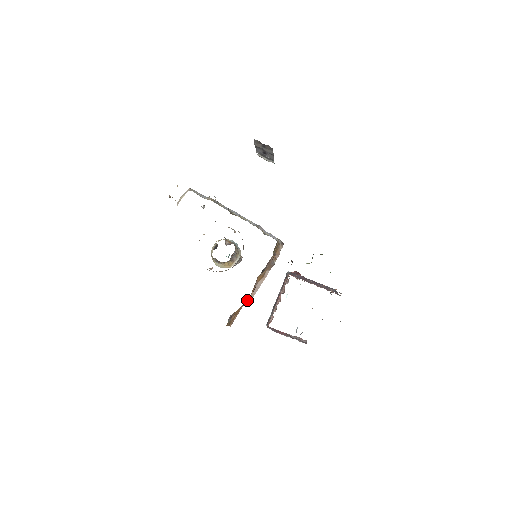
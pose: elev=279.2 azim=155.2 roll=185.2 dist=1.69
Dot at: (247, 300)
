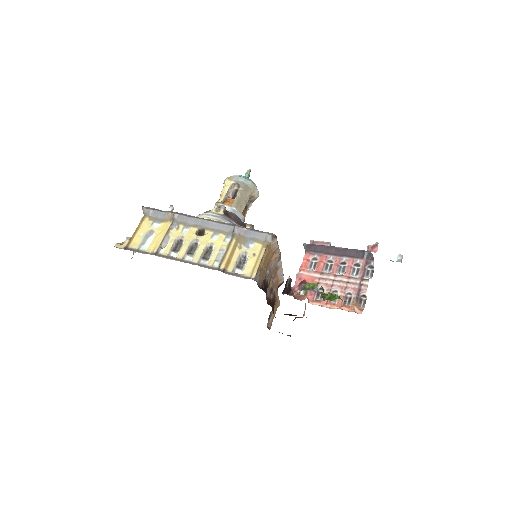
Dot at: (274, 304)
